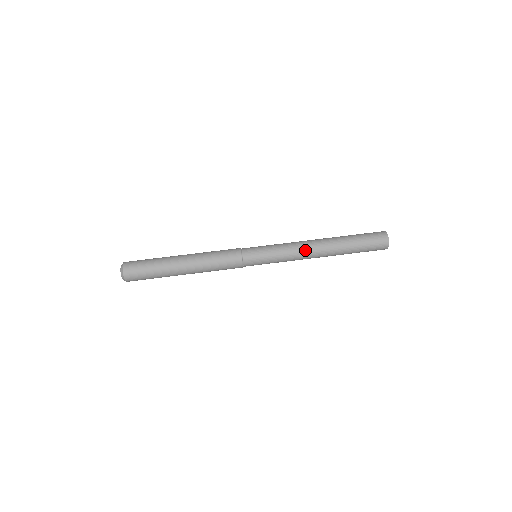
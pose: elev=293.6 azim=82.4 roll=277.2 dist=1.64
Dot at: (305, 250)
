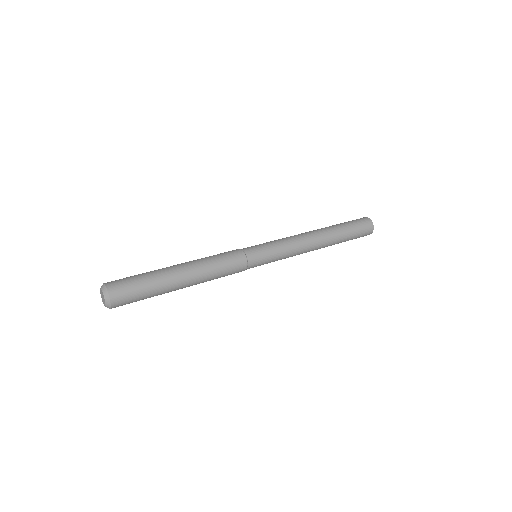
Dot at: (299, 234)
